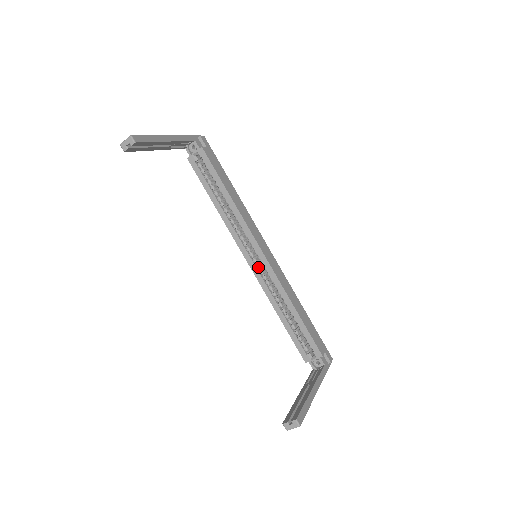
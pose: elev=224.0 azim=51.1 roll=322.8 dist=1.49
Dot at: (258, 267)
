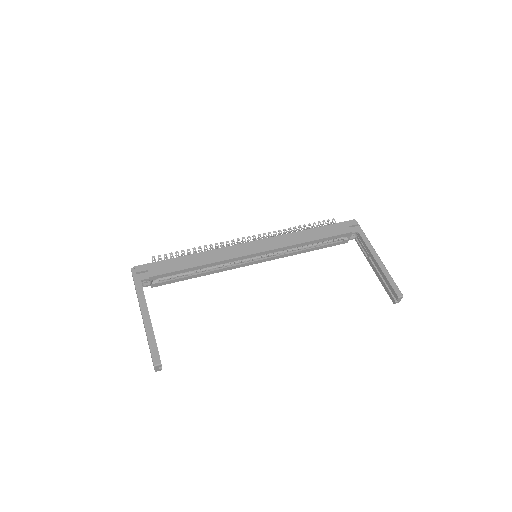
Dot at: (265, 257)
